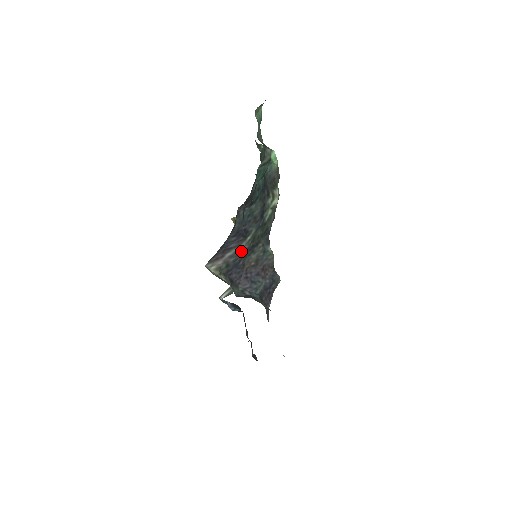
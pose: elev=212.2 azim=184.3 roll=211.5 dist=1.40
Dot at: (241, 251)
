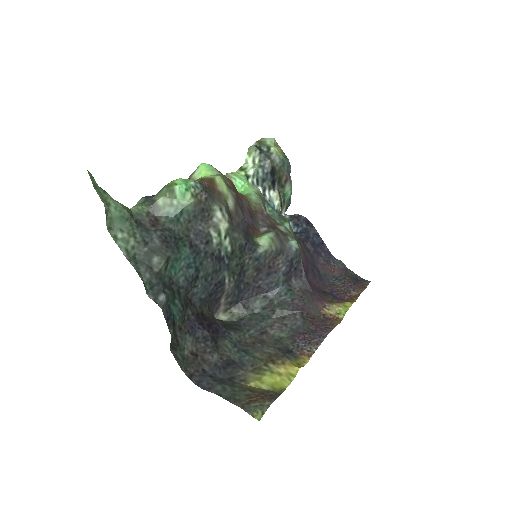
Dot at: (231, 290)
